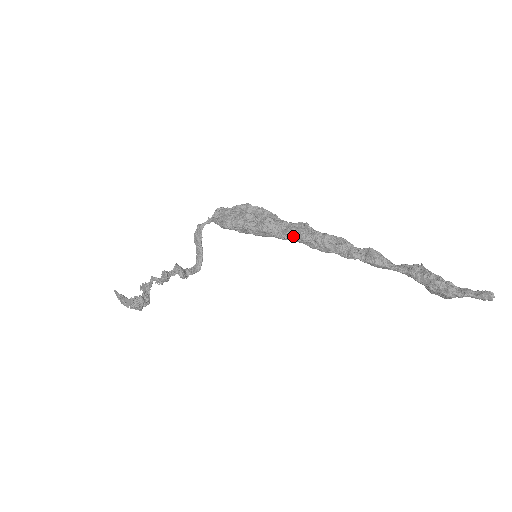
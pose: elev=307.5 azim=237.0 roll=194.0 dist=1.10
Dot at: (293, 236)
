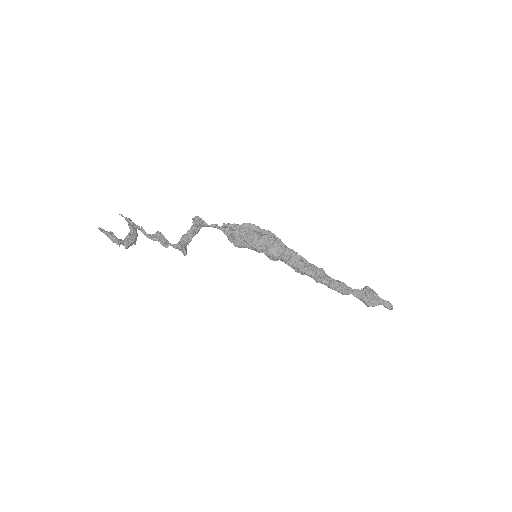
Dot at: (295, 270)
